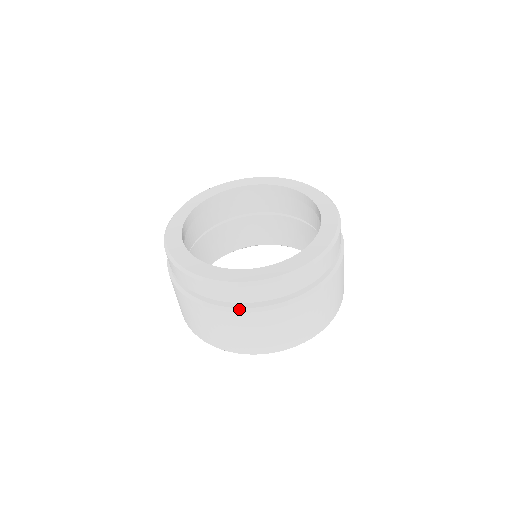
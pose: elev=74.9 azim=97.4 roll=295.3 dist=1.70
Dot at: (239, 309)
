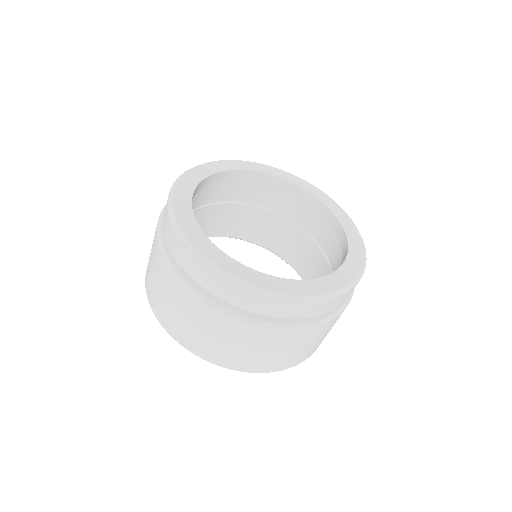
Dot at: (171, 263)
